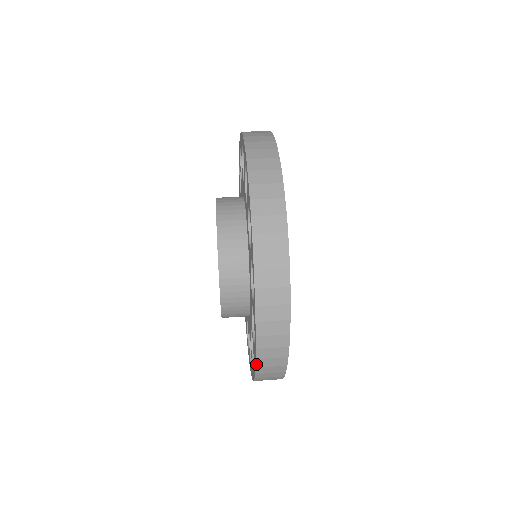
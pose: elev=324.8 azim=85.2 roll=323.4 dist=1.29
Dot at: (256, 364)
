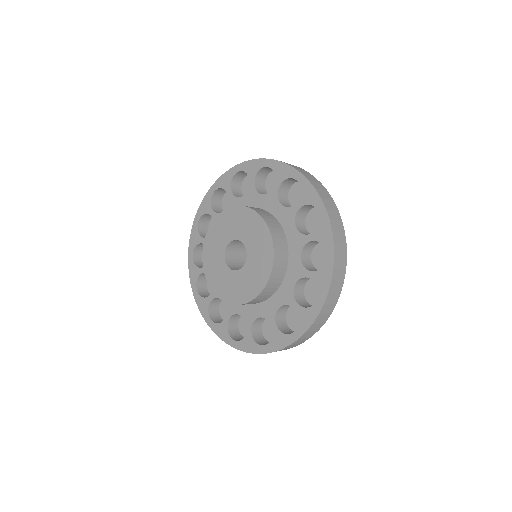
Dot at: (332, 276)
